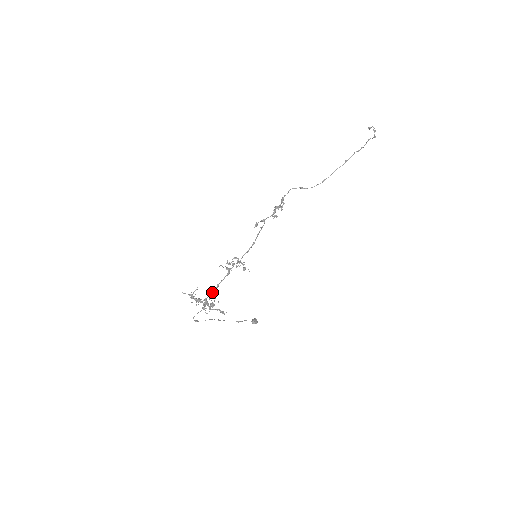
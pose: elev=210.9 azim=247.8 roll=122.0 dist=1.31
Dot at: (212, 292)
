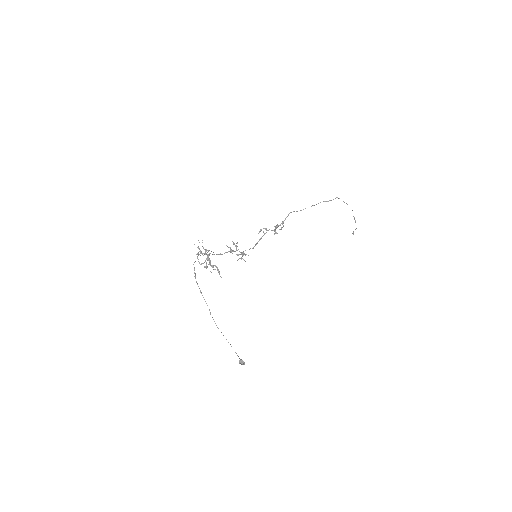
Dot at: occluded
